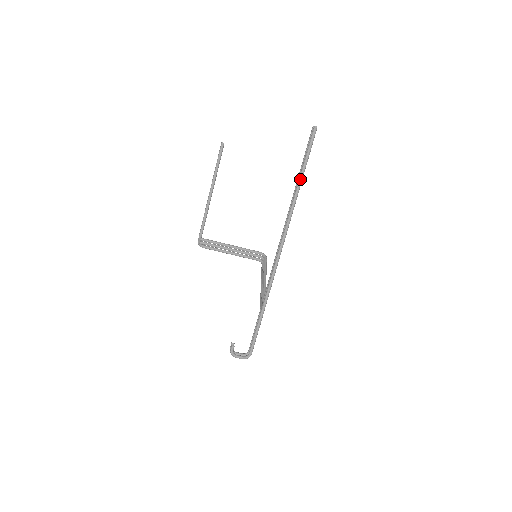
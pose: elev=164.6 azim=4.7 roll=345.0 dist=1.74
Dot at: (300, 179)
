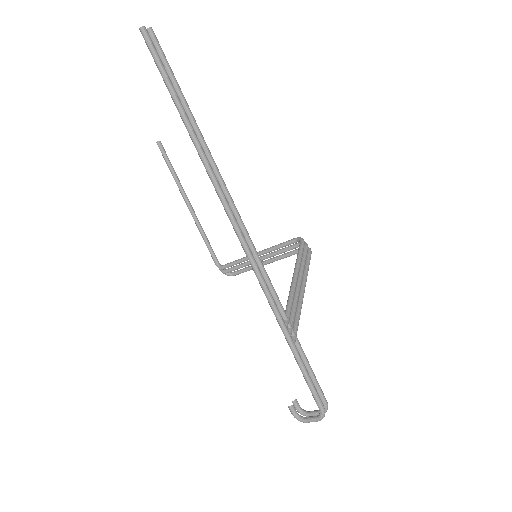
Dot at: (181, 117)
